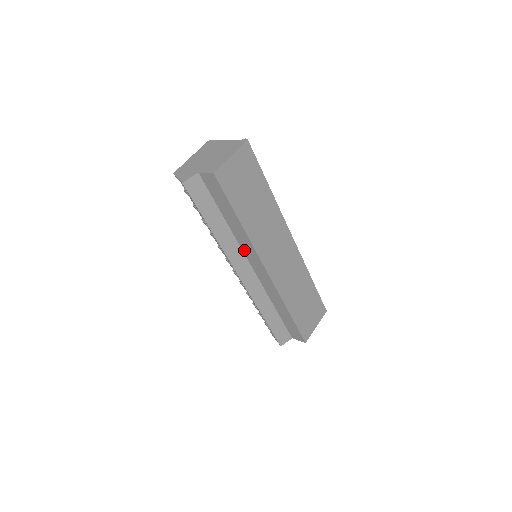
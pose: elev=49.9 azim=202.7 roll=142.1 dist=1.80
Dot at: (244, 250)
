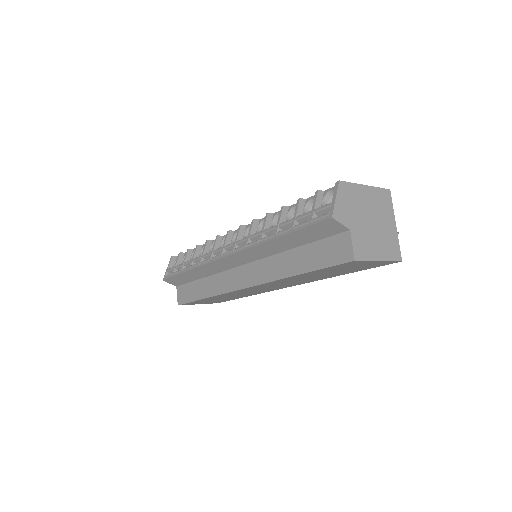
Dot at: (261, 262)
